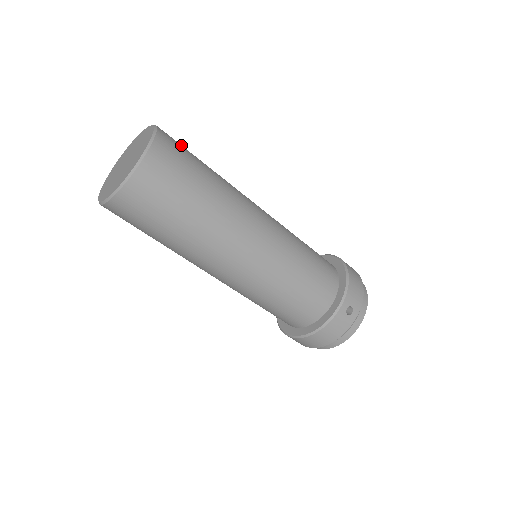
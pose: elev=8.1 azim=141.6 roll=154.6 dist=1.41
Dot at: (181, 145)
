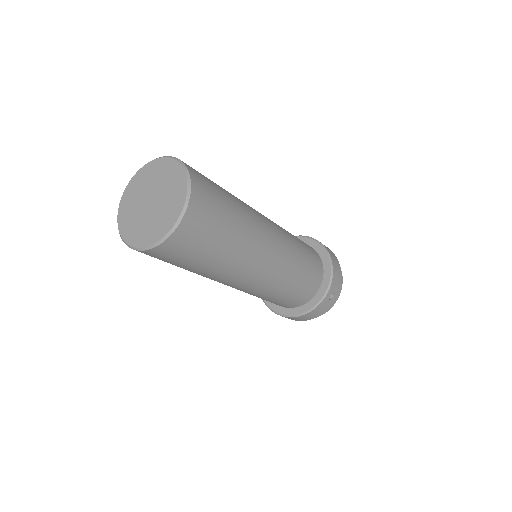
Dot at: (206, 179)
